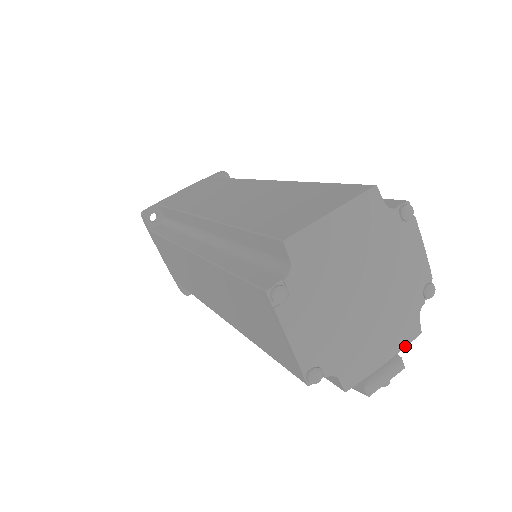
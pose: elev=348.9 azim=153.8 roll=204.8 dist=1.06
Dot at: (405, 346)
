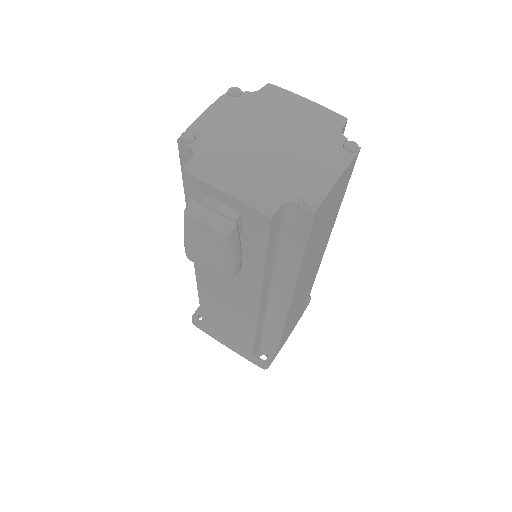
Dot at: (249, 205)
